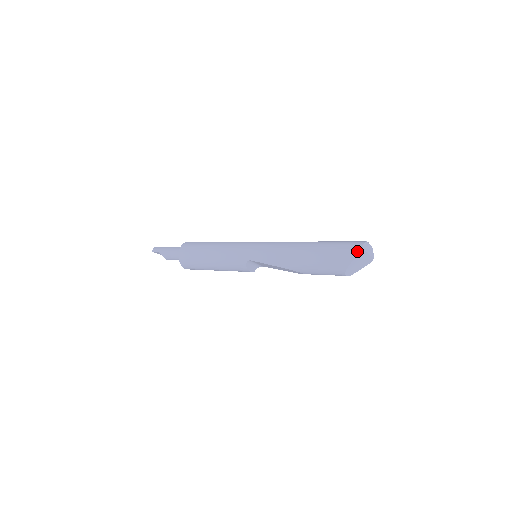
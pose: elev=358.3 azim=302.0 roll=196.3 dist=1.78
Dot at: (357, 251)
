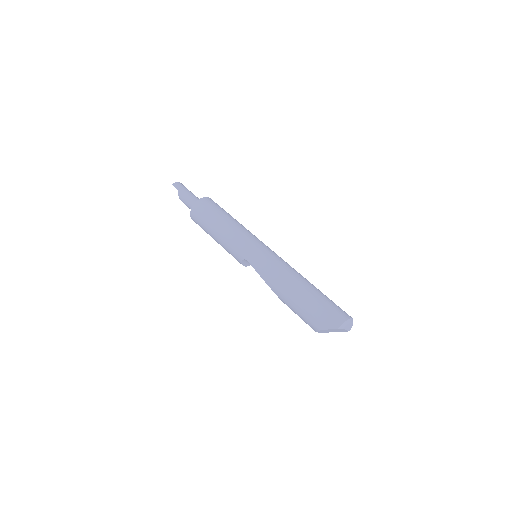
Dot at: (336, 324)
